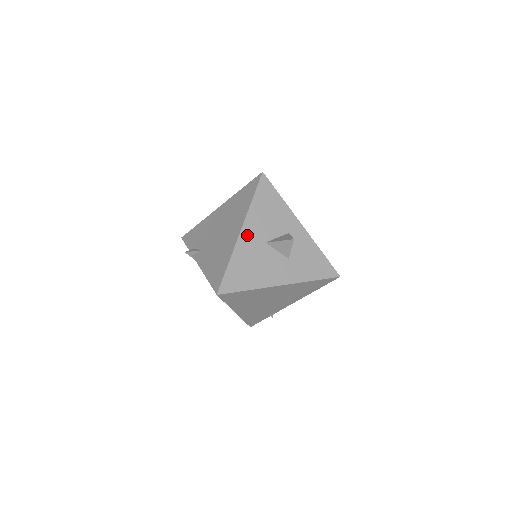
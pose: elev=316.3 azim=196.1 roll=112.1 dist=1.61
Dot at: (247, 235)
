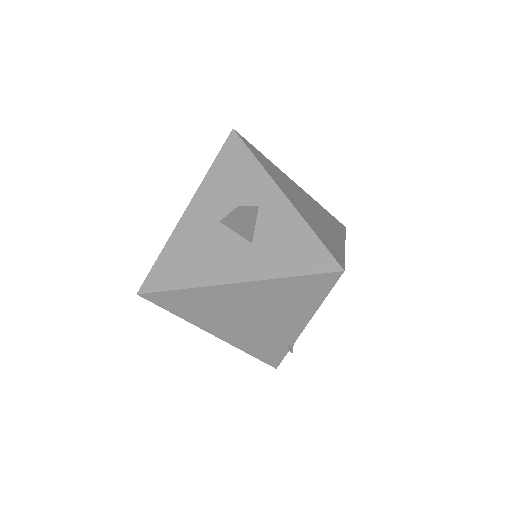
Dot at: (194, 213)
